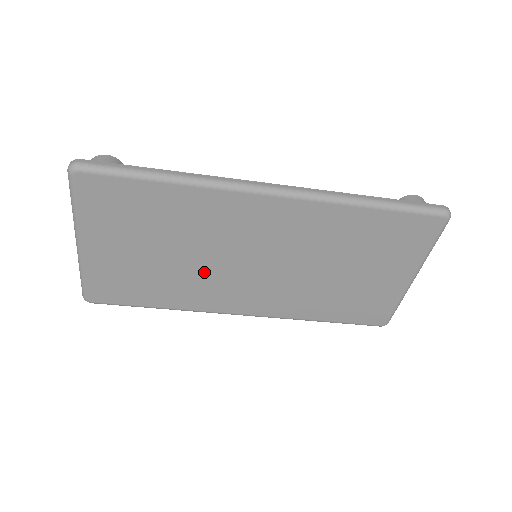
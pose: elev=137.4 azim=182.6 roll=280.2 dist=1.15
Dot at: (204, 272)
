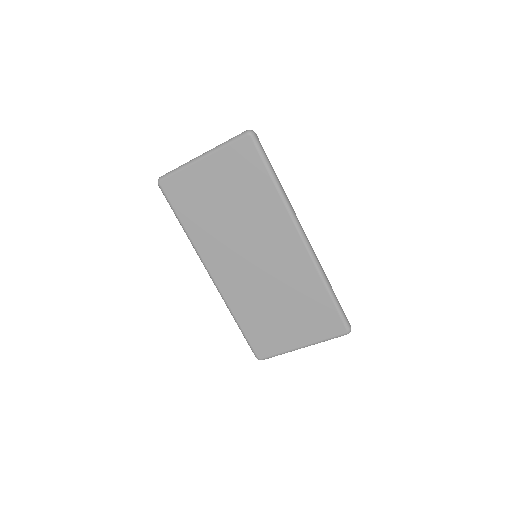
Dot at: (228, 235)
